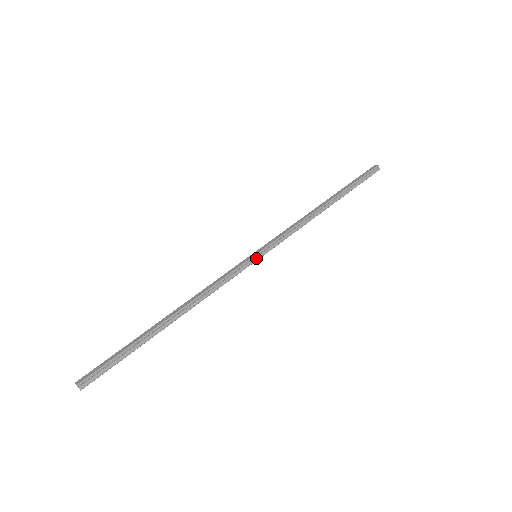
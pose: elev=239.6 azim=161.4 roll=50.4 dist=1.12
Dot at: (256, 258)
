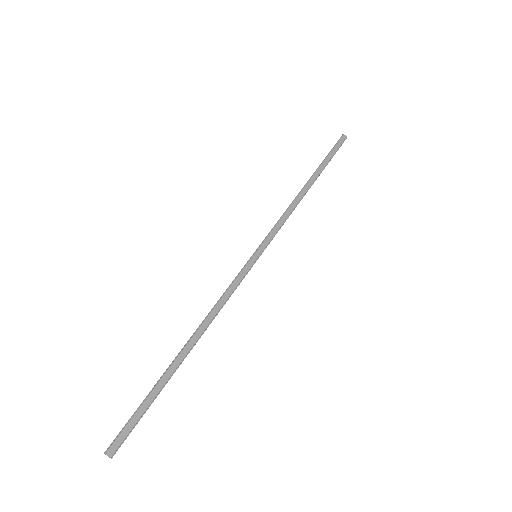
Dot at: (257, 259)
